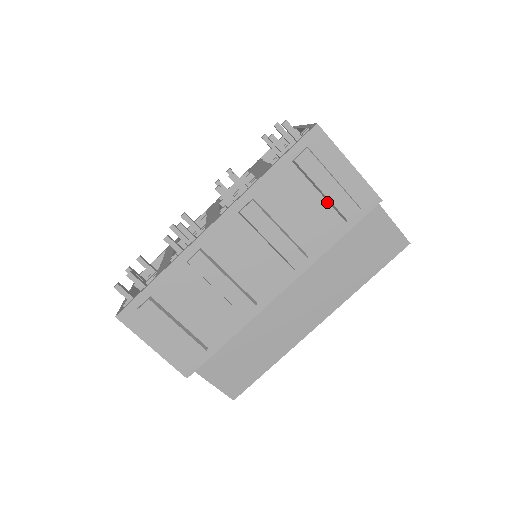
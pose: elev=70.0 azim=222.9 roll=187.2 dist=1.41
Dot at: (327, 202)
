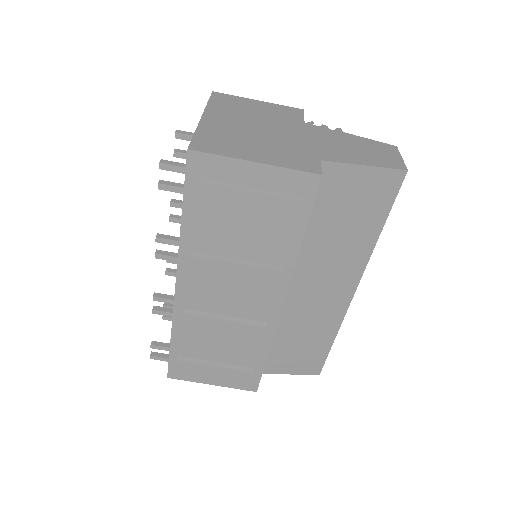
Dot at: (262, 212)
